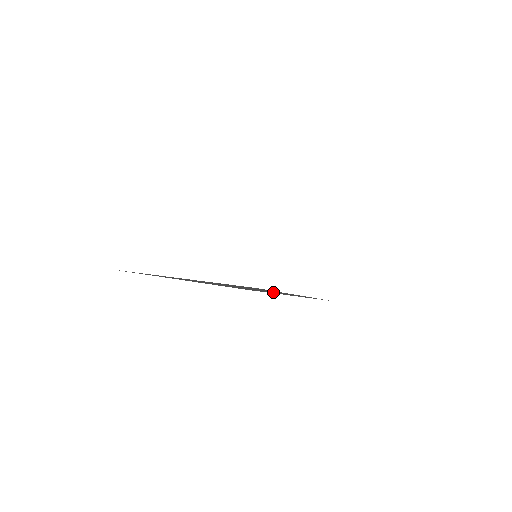
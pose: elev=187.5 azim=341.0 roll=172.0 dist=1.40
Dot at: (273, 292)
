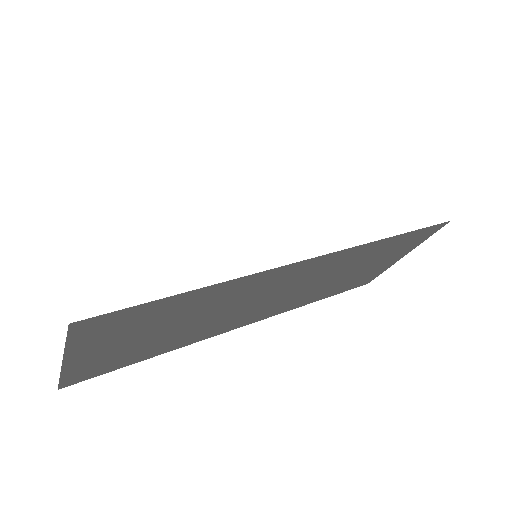
Dot at: (308, 279)
